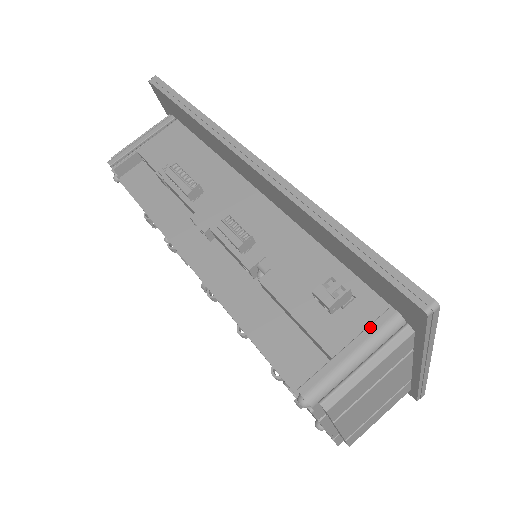
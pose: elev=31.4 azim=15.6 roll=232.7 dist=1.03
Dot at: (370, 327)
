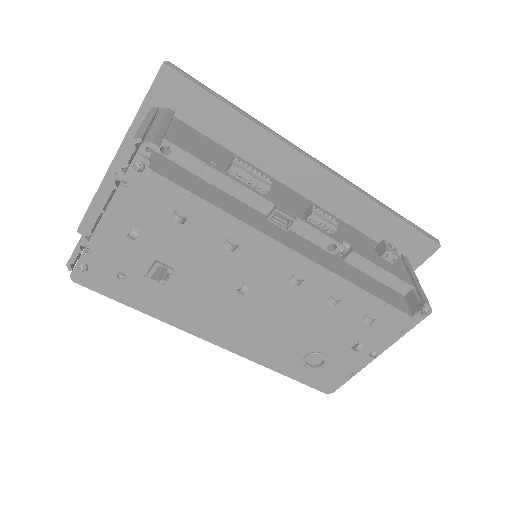
Dot at: (409, 266)
